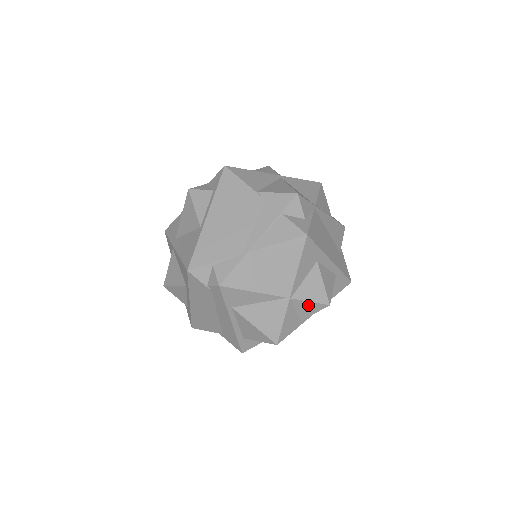
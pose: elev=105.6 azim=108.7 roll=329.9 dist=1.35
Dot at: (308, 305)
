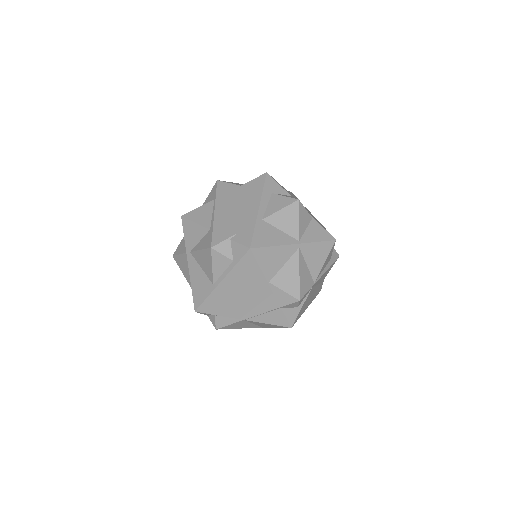
Dot at: occluded
